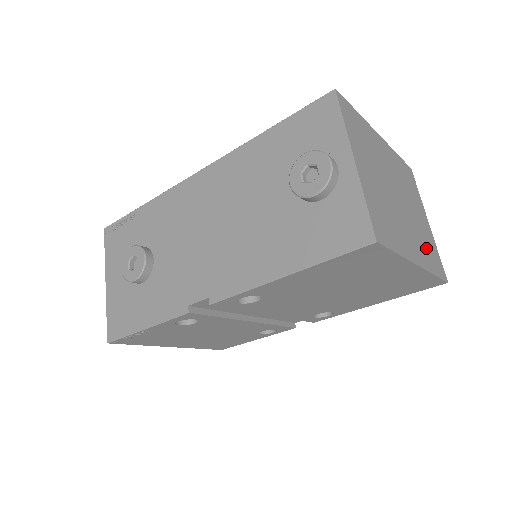
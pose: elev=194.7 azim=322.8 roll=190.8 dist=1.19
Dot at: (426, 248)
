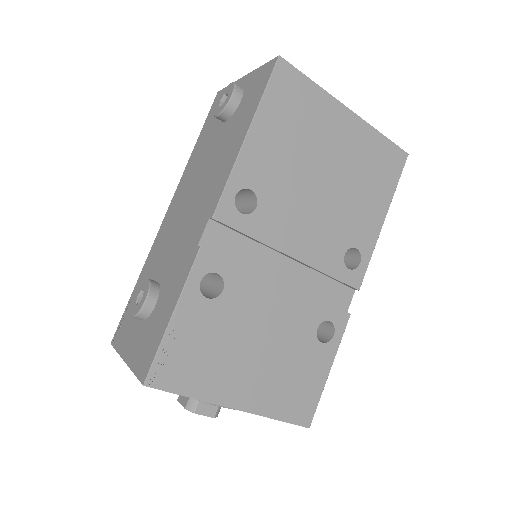
Dot at: occluded
